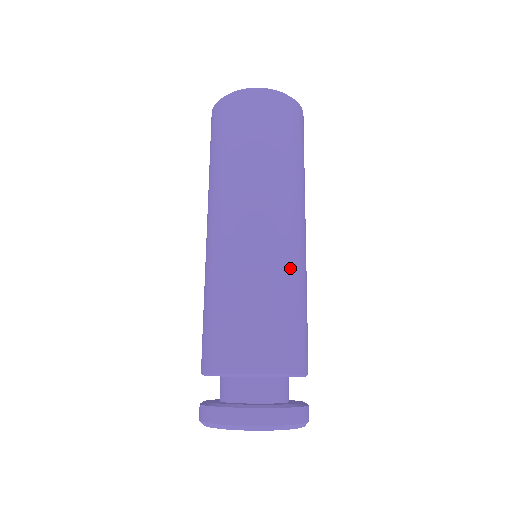
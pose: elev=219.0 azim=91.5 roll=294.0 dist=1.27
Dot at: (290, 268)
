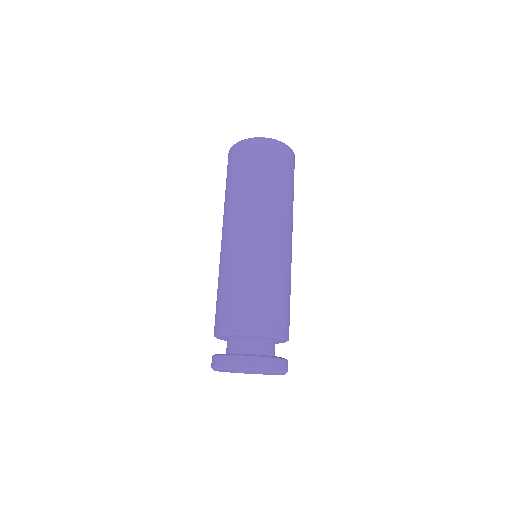
Dot at: (289, 269)
